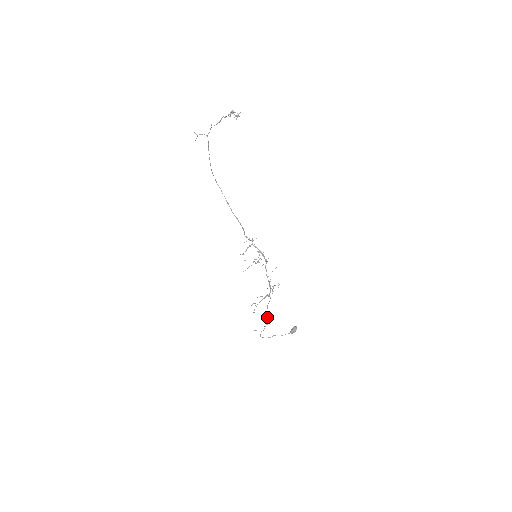
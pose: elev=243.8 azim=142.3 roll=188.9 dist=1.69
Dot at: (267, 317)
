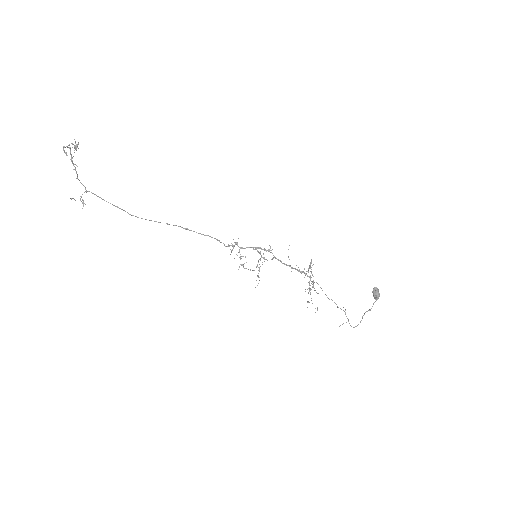
Dot at: occluded
